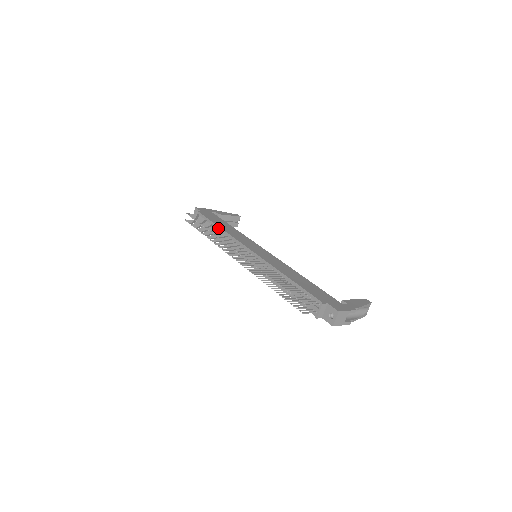
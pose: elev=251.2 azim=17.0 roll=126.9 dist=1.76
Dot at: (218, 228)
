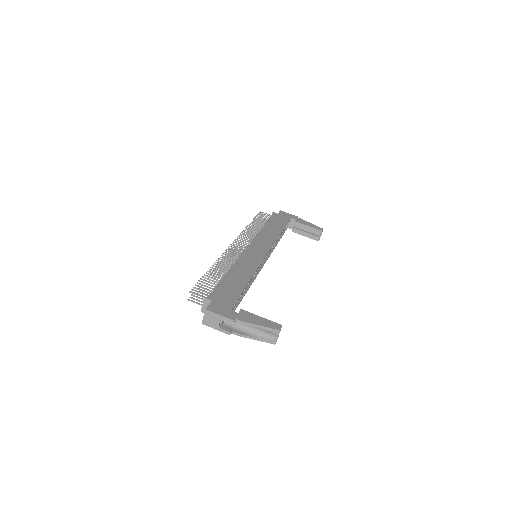
Dot at: (263, 227)
